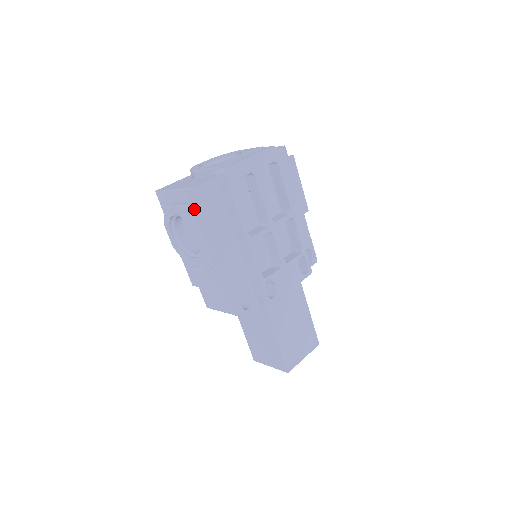
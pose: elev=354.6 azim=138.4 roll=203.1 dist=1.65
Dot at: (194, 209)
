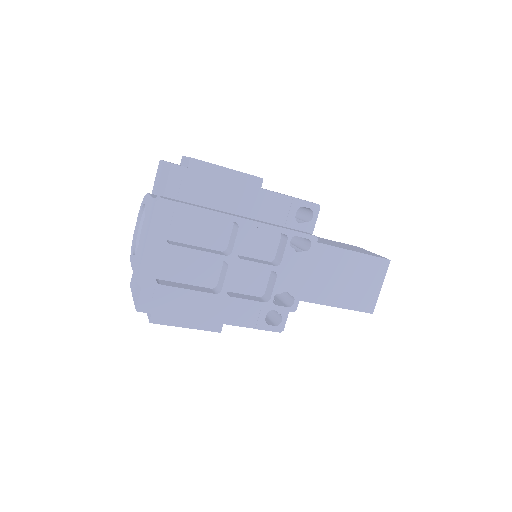
Dot at: (154, 322)
